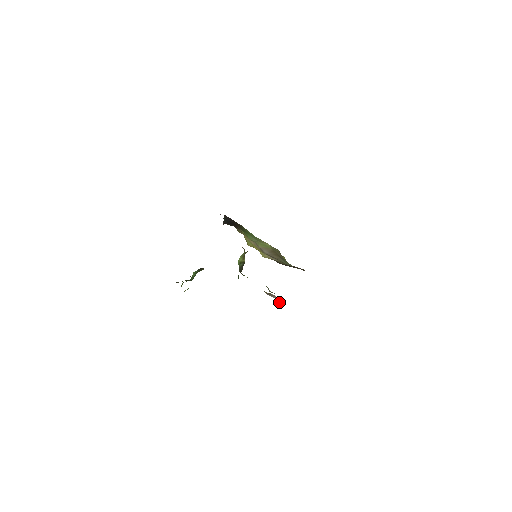
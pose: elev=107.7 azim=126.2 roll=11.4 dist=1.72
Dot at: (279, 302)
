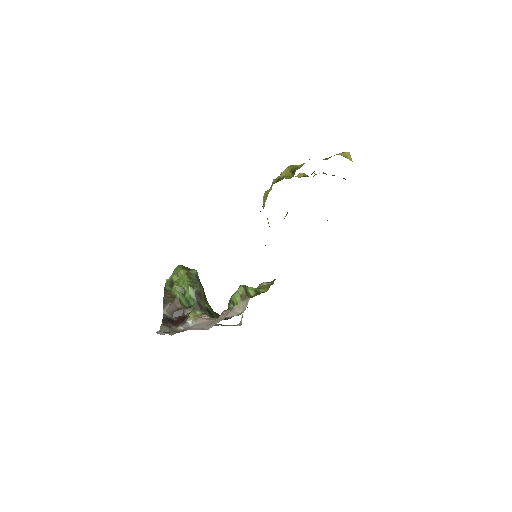
Dot at: occluded
